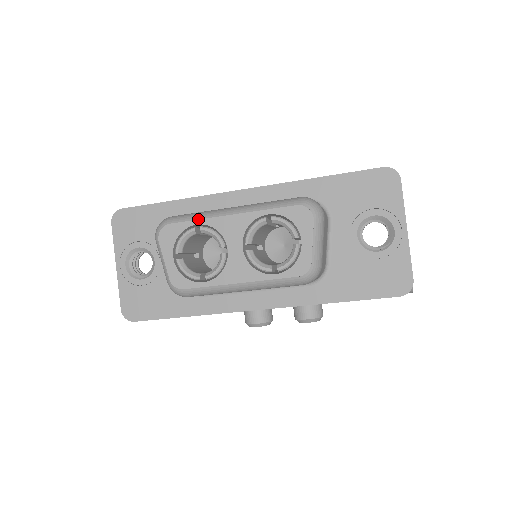
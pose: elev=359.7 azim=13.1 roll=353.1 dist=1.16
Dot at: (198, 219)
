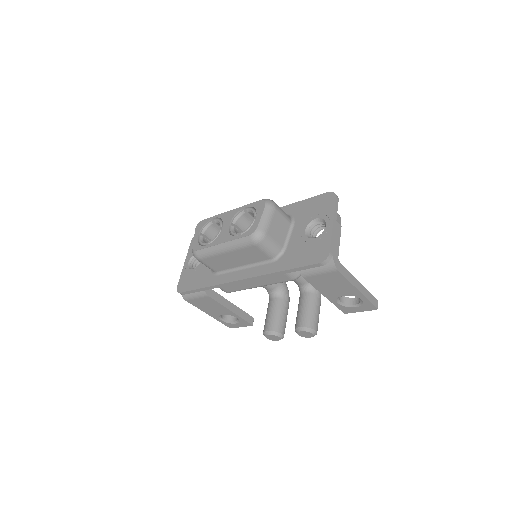
Dot at: (215, 215)
